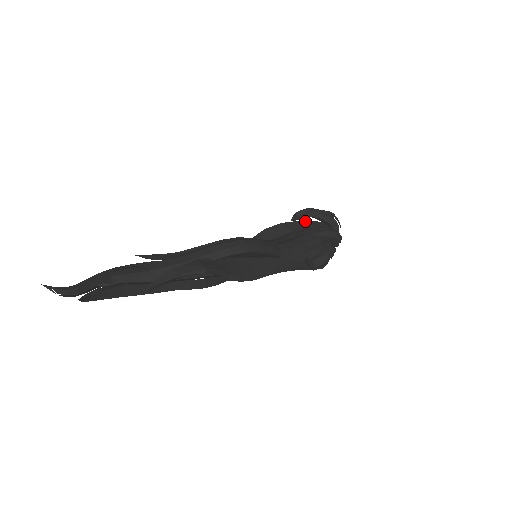
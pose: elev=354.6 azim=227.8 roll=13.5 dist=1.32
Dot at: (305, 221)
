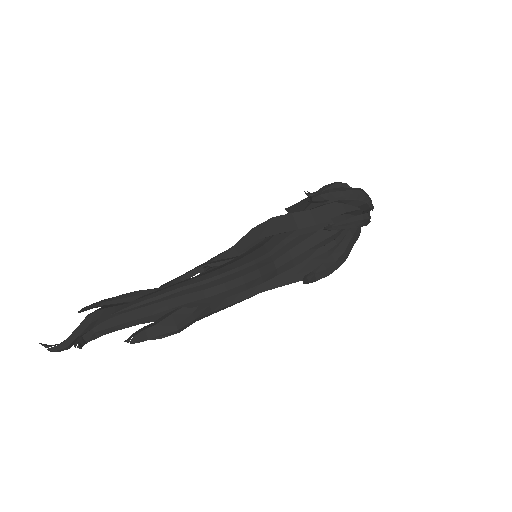
Dot at: (324, 206)
